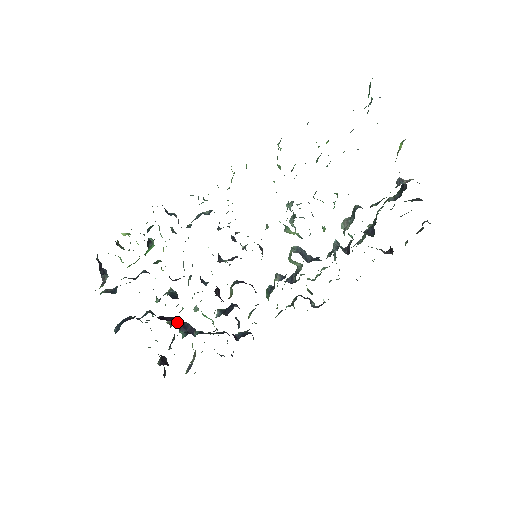
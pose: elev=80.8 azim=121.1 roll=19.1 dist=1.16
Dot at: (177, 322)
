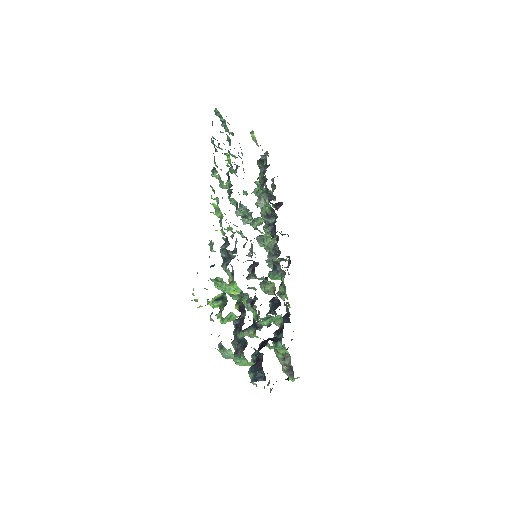
Dot at: occluded
